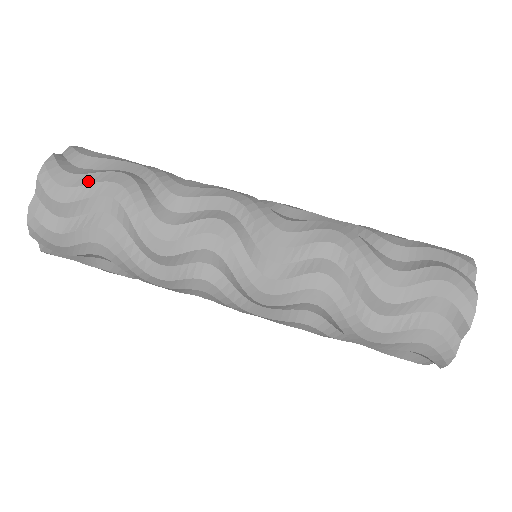
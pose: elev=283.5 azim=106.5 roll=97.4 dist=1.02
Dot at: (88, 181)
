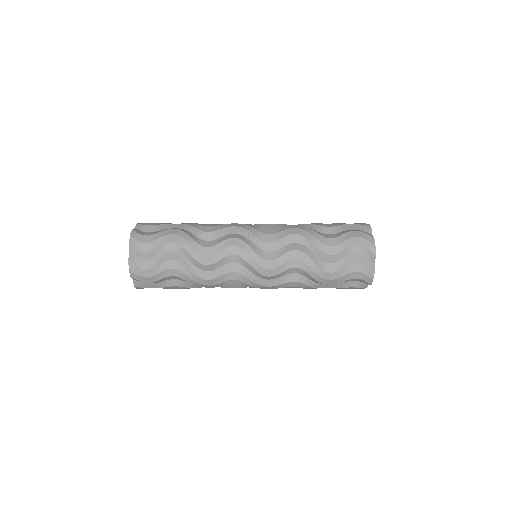
Dot at: (157, 272)
